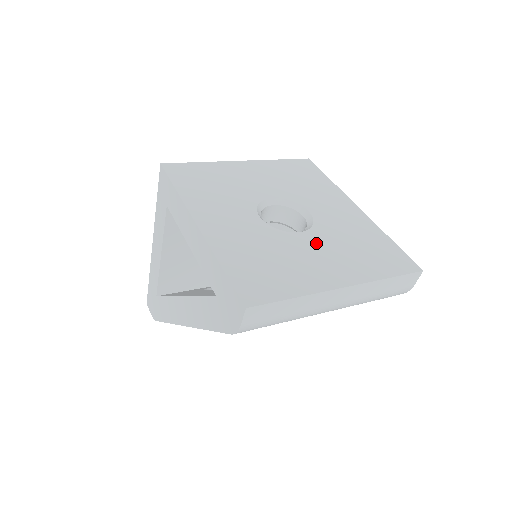
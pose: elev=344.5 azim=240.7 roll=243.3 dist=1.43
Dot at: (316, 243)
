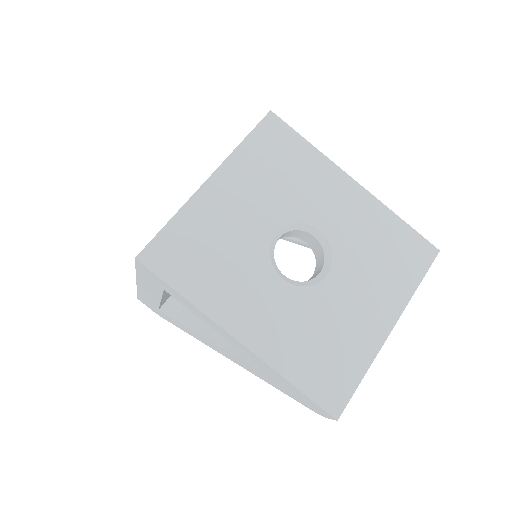
Dot at: (347, 282)
